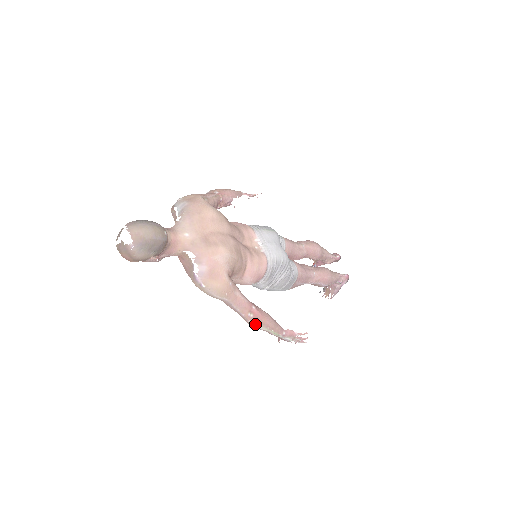
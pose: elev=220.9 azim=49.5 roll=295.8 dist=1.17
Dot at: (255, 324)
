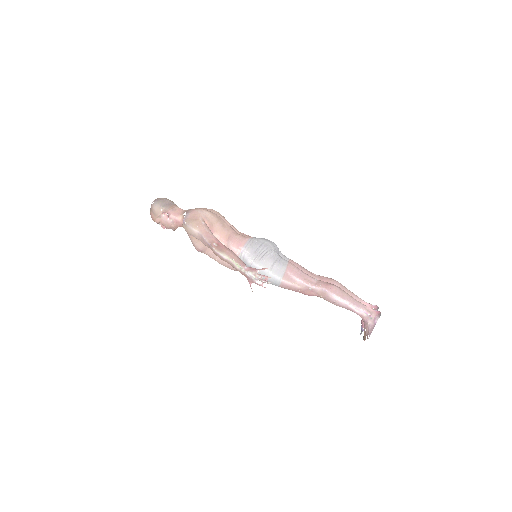
Dot at: (218, 251)
